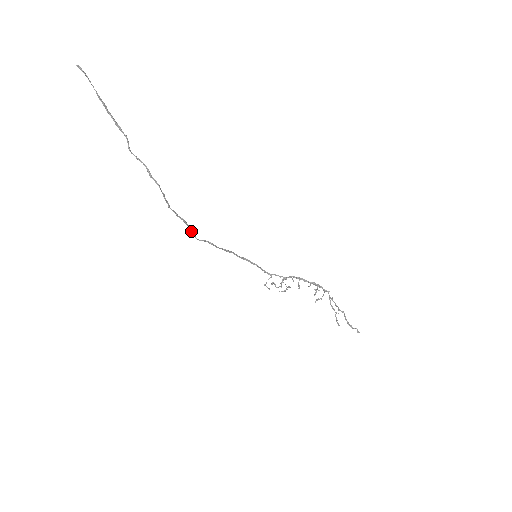
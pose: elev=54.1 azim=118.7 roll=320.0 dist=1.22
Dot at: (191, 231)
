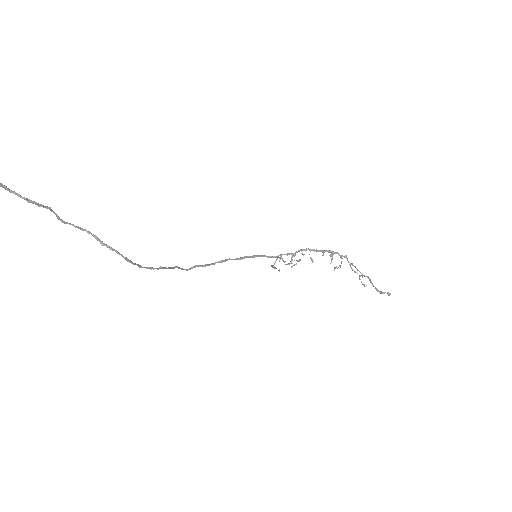
Dot at: (174, 268)
